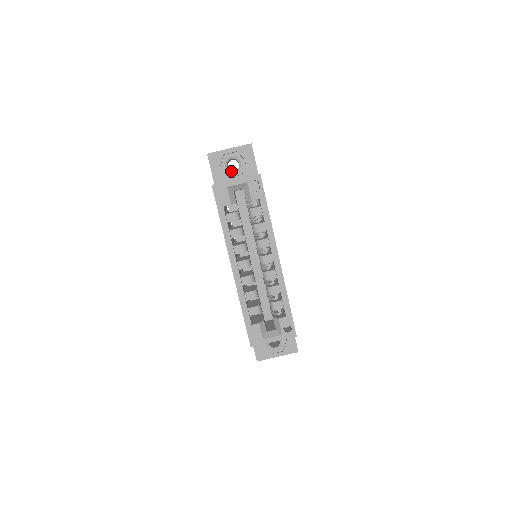
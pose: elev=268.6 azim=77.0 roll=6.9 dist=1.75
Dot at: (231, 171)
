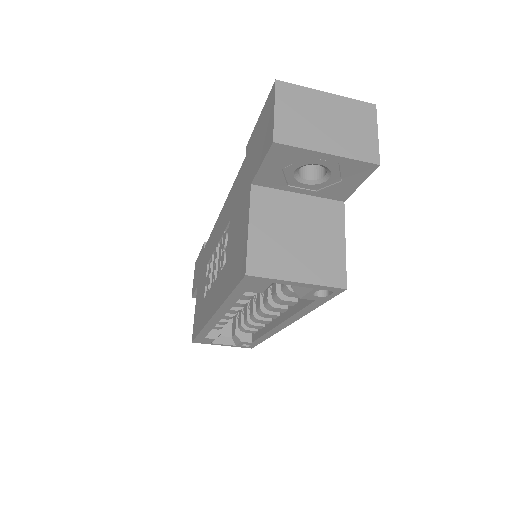
Dot at: (300, 178)
